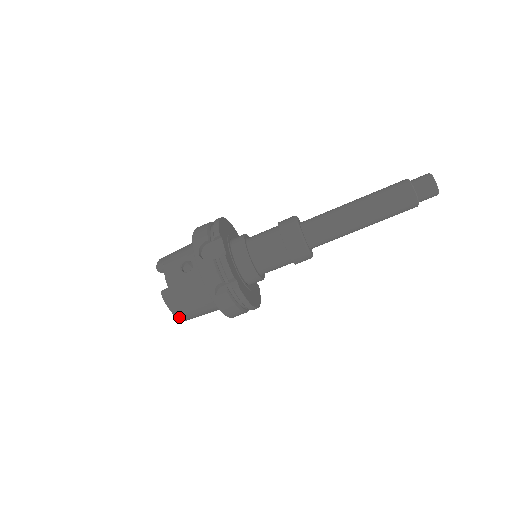
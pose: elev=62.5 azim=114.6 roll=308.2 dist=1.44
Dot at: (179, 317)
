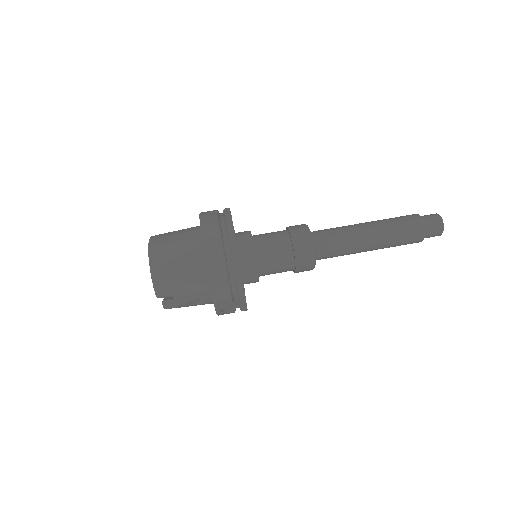
Dot at: (151, 250)
